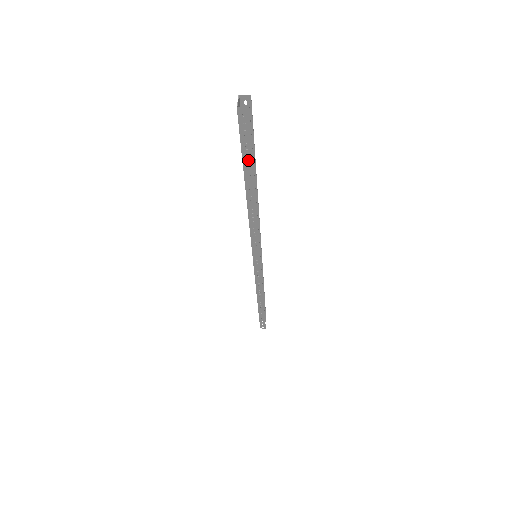
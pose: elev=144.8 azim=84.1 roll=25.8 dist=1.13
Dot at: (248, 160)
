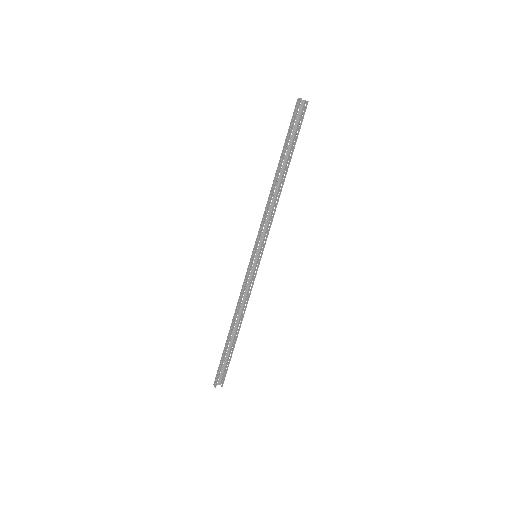
Dot at: occluded
